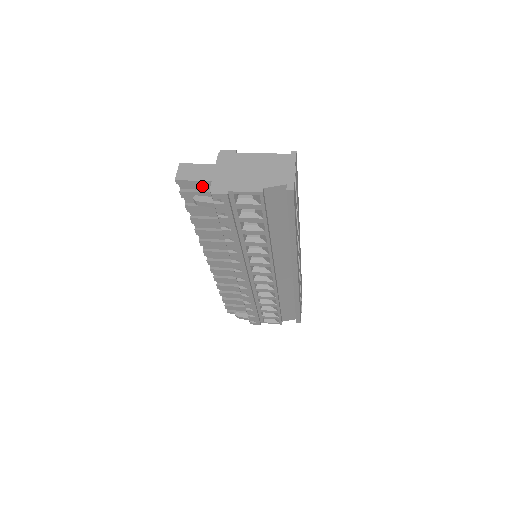
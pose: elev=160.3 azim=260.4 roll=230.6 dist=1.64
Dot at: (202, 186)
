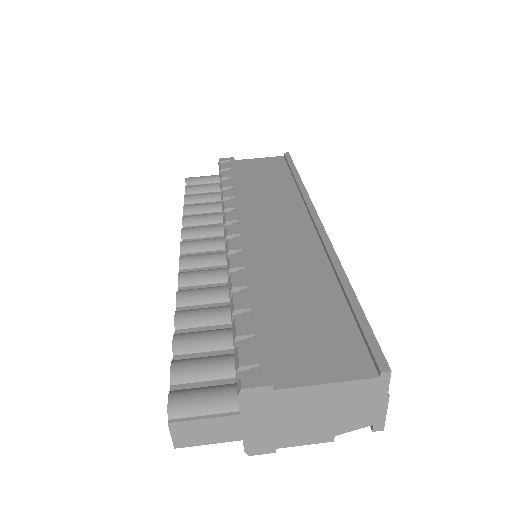
Dot at: occluded
